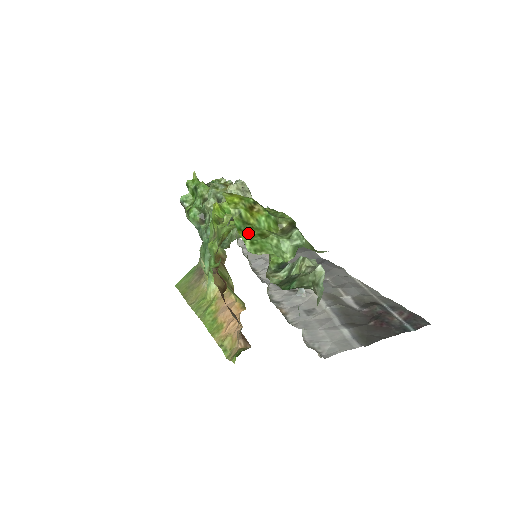
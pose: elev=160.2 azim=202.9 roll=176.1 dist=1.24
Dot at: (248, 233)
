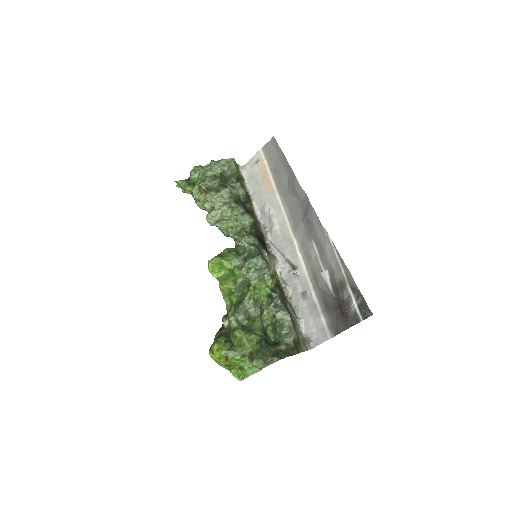
Dot at: (234, 370)
